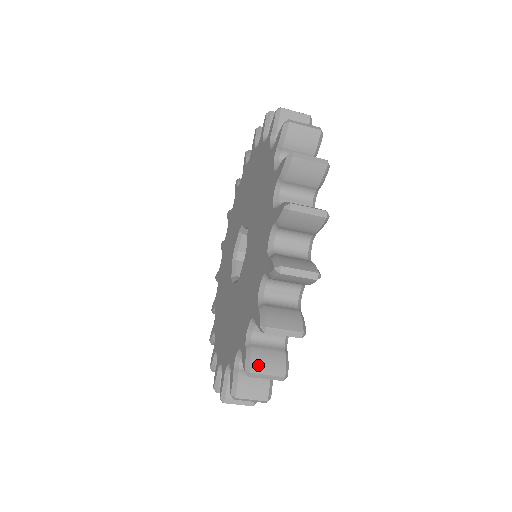
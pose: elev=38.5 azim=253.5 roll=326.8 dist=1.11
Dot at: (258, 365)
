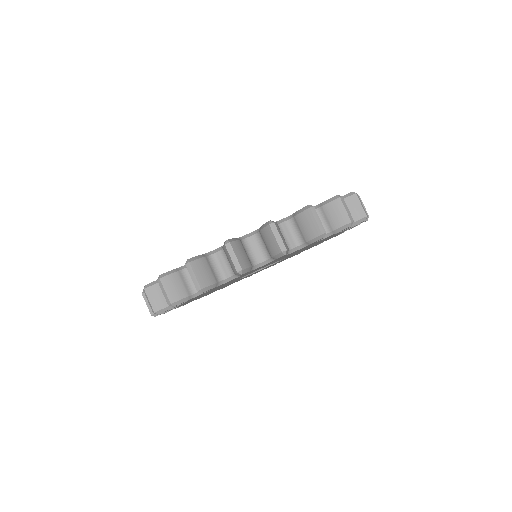
Dot at: (315, 212)
